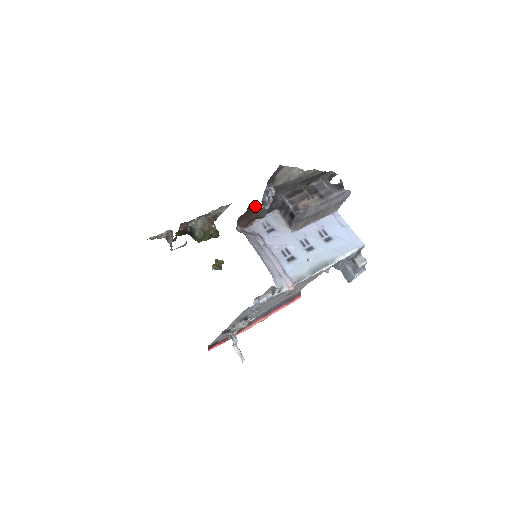
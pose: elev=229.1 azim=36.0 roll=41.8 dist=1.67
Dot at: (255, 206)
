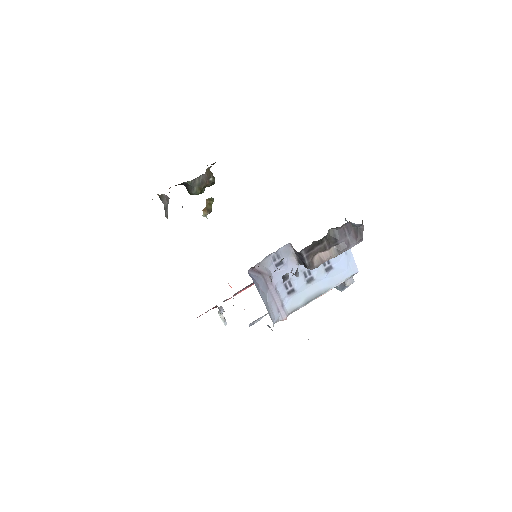
Dot at: (274, 271)
